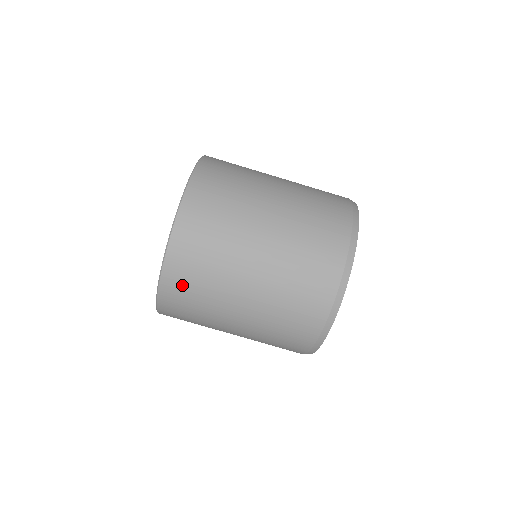
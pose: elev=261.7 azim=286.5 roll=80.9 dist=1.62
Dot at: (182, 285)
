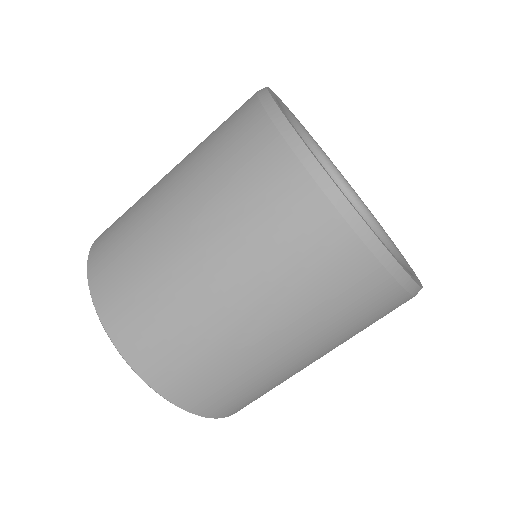
Dot at: (226, 402)
